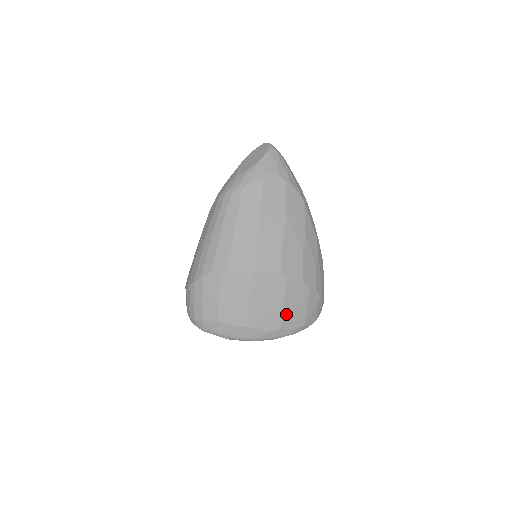
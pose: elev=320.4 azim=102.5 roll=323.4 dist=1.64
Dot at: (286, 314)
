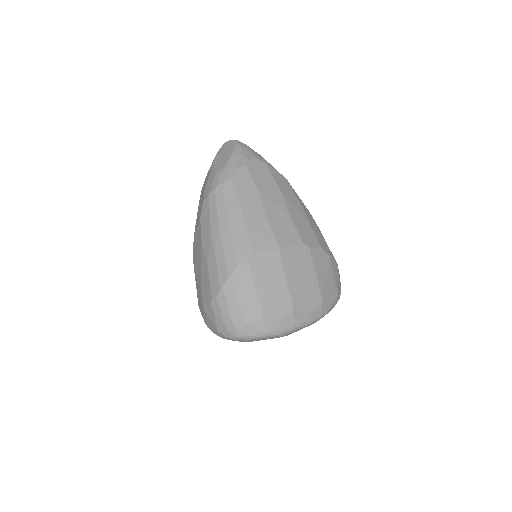
Dot at: (322, 286)
